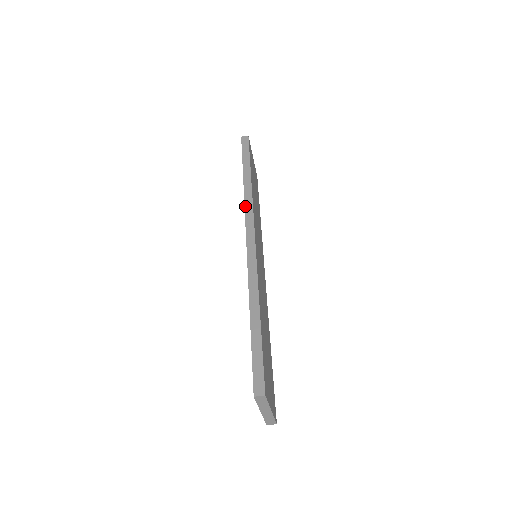
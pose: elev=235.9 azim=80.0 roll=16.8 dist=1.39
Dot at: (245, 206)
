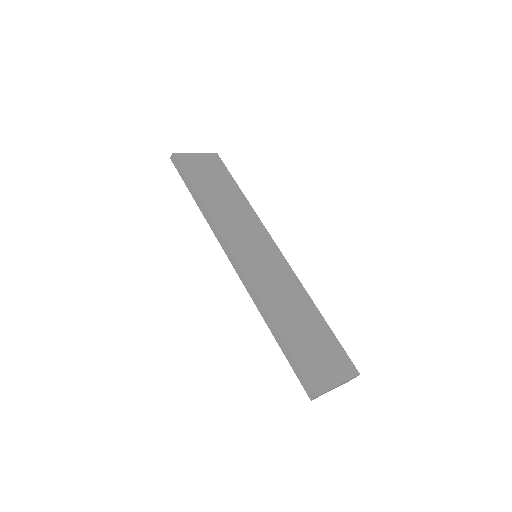
Dot at: (214, 233)
